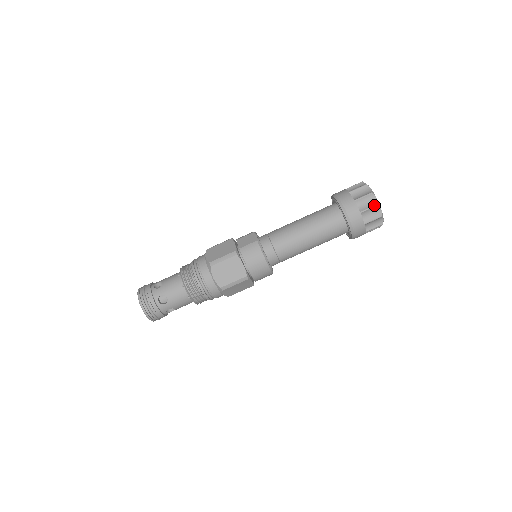
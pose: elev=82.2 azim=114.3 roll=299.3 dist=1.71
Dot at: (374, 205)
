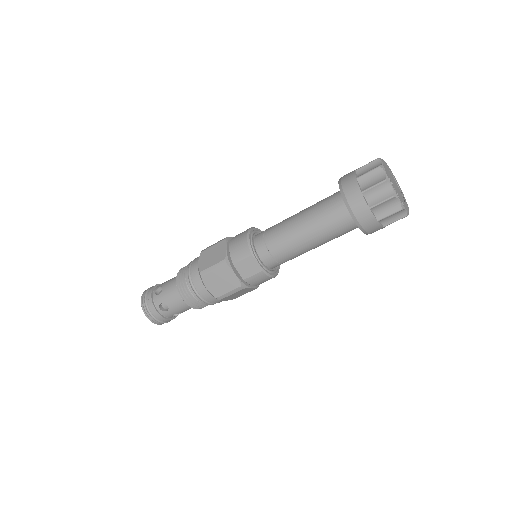
Dot at: (402, 218)
